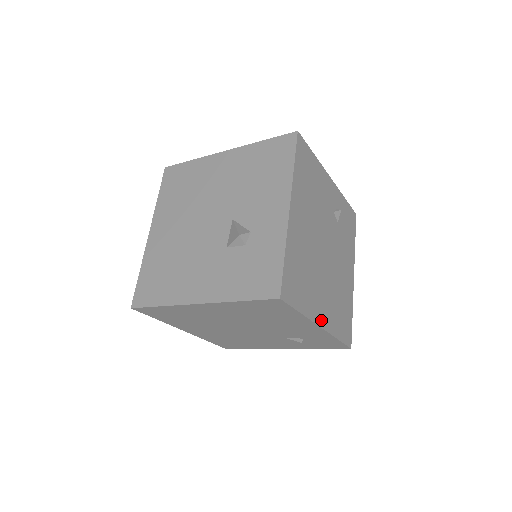
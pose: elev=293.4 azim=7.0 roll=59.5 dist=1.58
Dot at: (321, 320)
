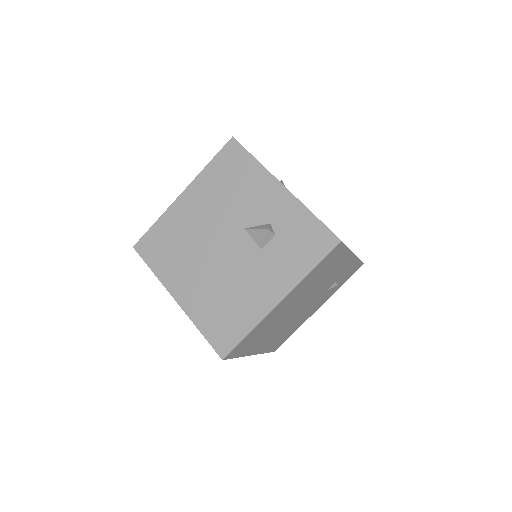
Dot at: occluded
